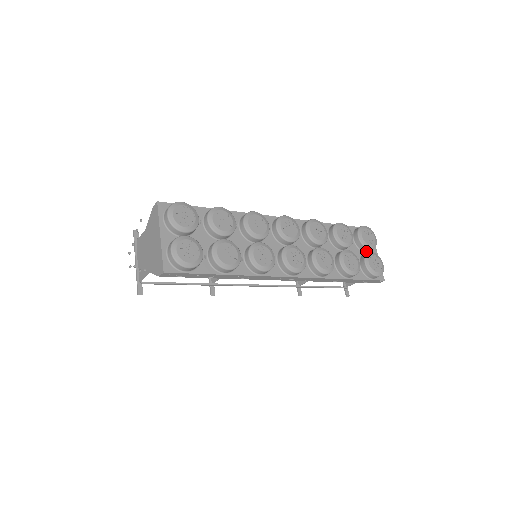
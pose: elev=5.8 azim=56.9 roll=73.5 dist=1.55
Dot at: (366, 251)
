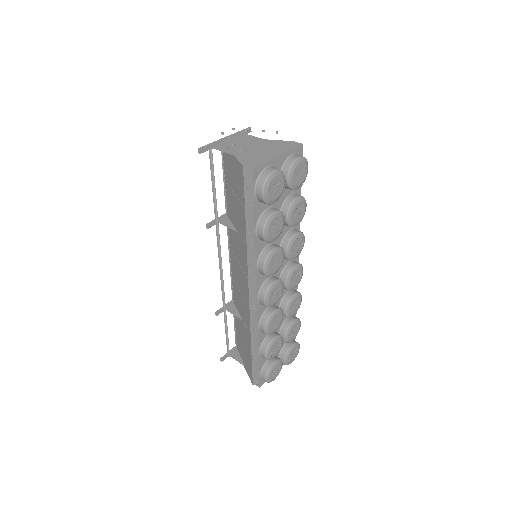
Dot at: (280, 358)
